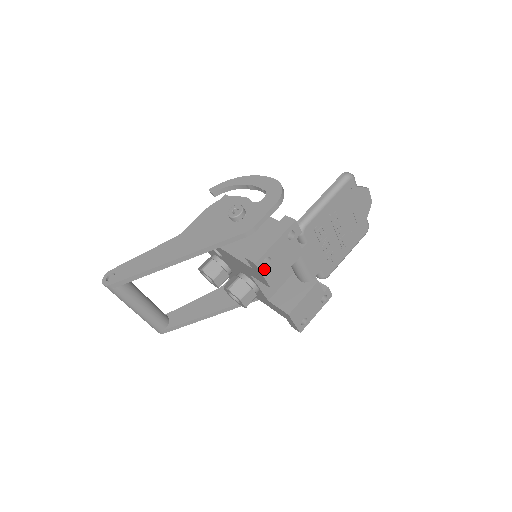
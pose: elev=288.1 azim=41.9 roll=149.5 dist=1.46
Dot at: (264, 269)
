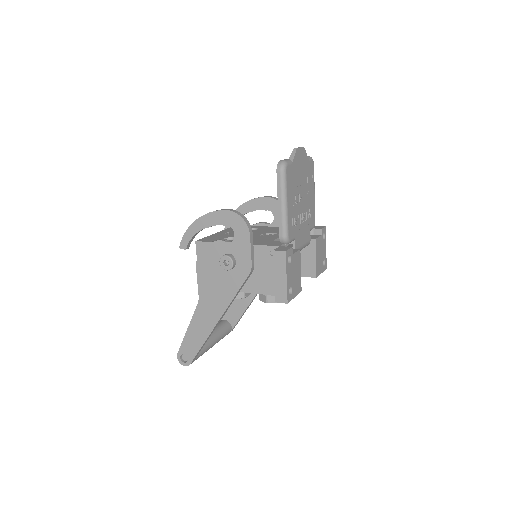
Dot at: (292, 295)
